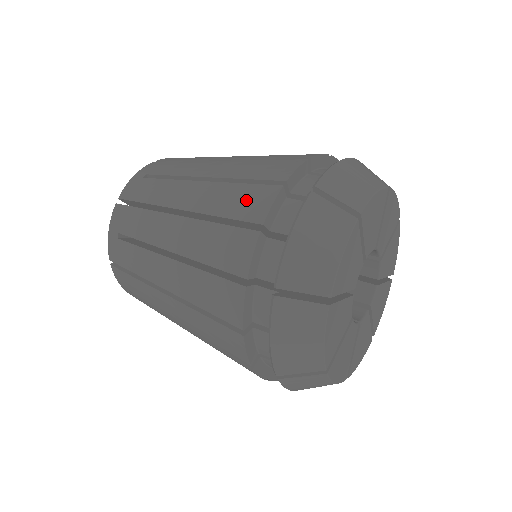
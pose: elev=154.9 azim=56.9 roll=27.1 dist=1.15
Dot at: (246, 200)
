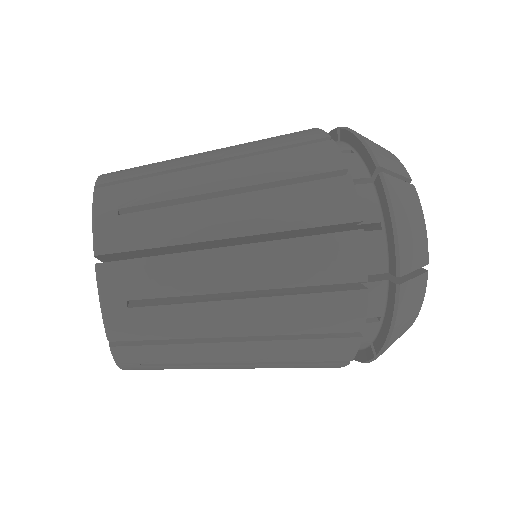
Dot at: (321, 201)
